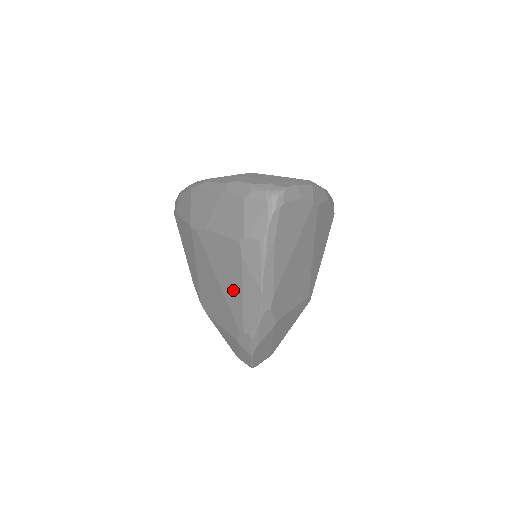
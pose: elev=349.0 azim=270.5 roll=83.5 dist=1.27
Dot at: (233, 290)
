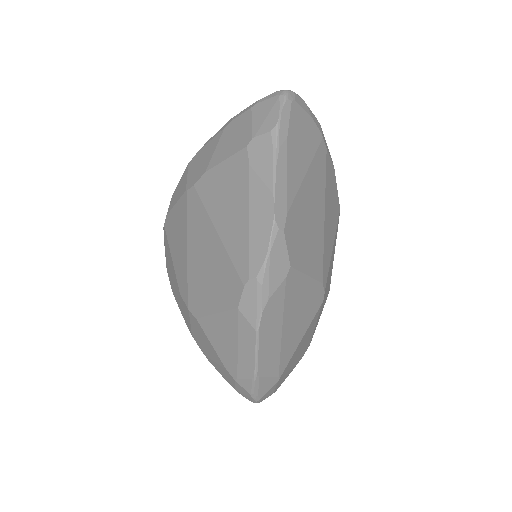
Dot at: (236, 224)
